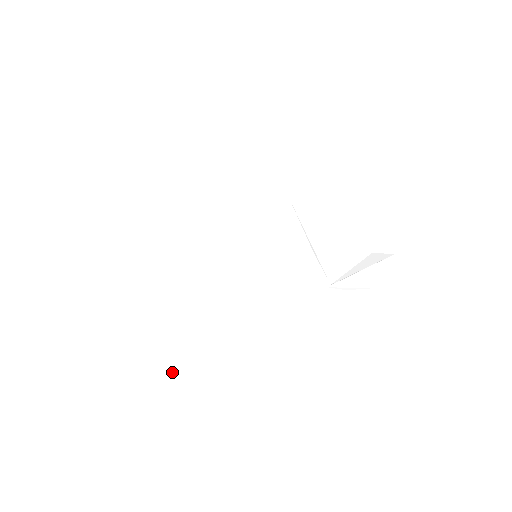
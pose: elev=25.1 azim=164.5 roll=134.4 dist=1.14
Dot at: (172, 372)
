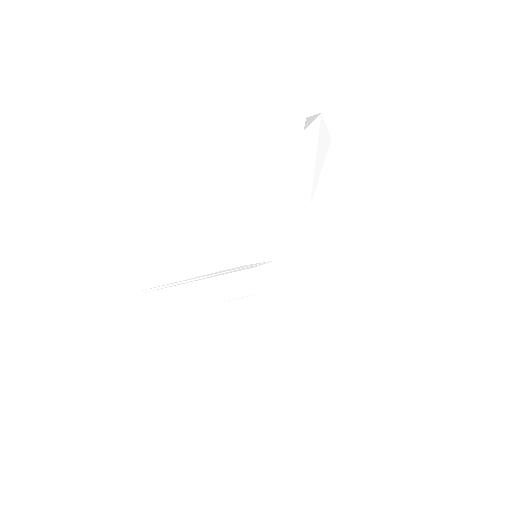
Dot at: (308, 355)
